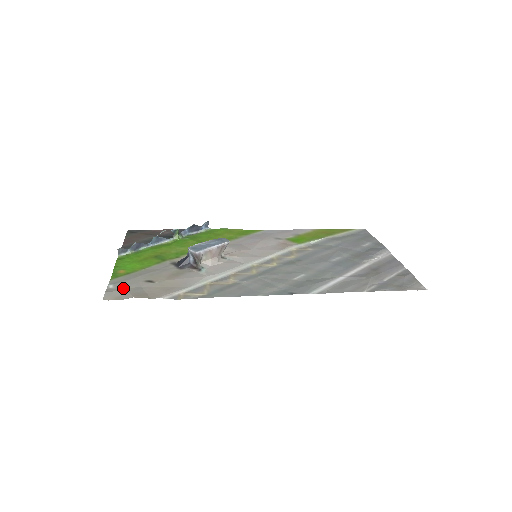
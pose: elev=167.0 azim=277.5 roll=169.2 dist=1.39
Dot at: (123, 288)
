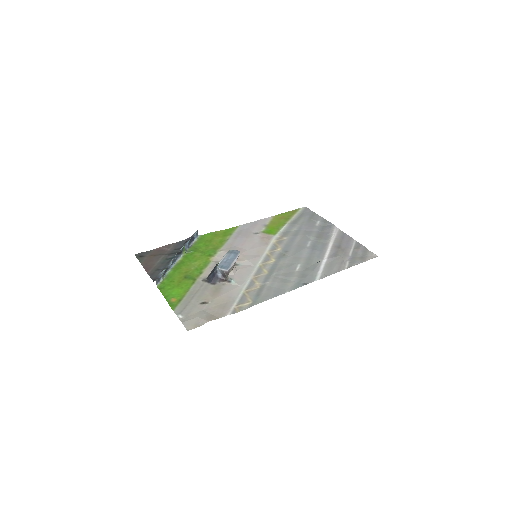
Dot at: (191, 315)
